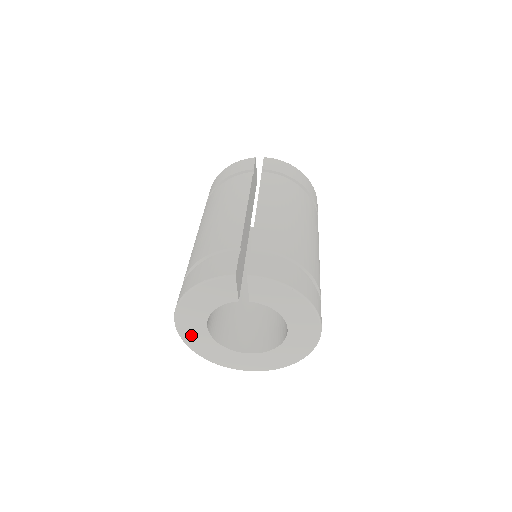
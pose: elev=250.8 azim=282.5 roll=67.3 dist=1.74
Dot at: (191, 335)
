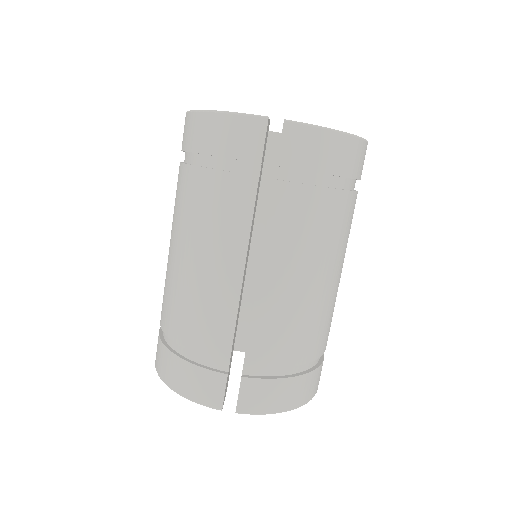
Dot at: occluded
